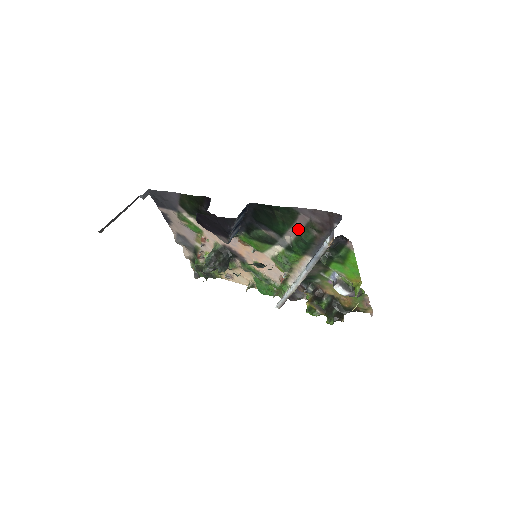
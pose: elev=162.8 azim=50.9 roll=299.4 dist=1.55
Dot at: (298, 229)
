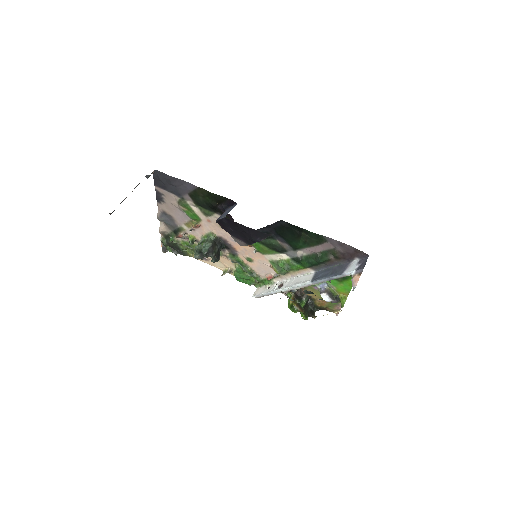
Dot at: (317, 251)
